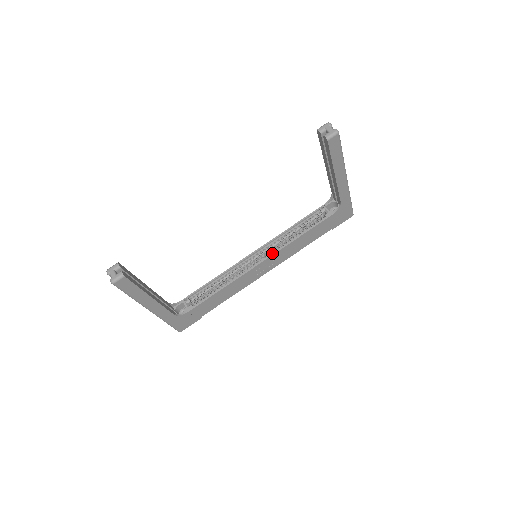
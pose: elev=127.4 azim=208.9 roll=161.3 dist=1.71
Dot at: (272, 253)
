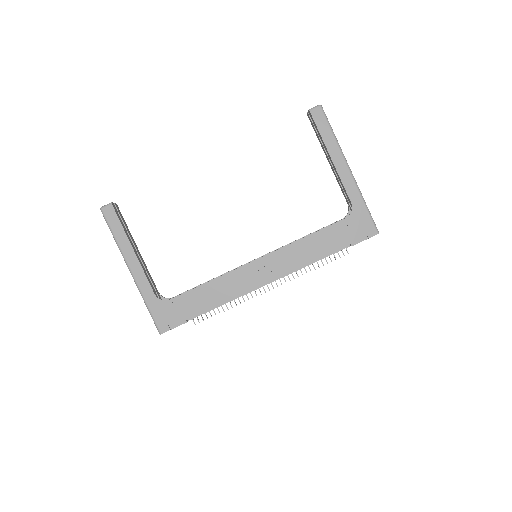
Dot at: (272, 252)
